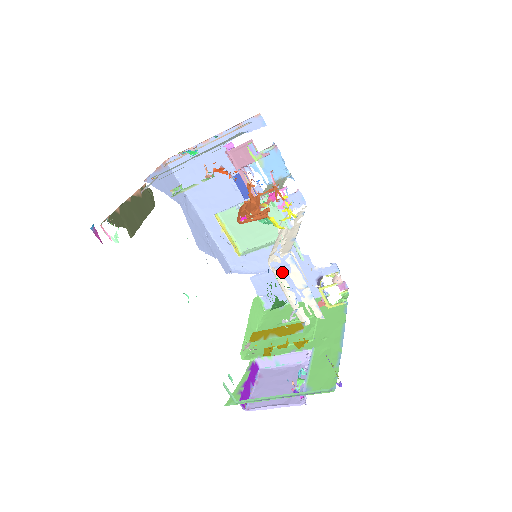
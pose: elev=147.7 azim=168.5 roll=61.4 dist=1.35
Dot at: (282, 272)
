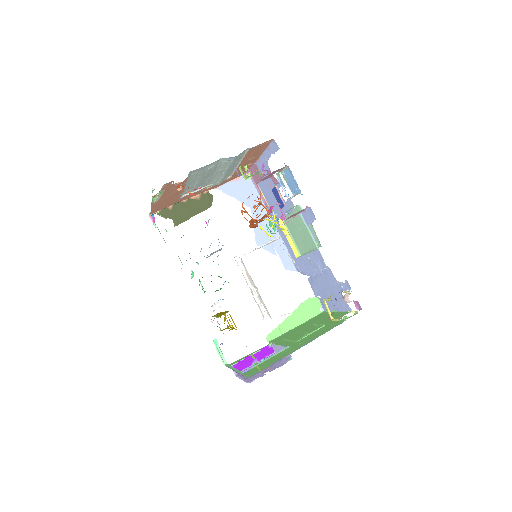
Dot at: (321, 279)
